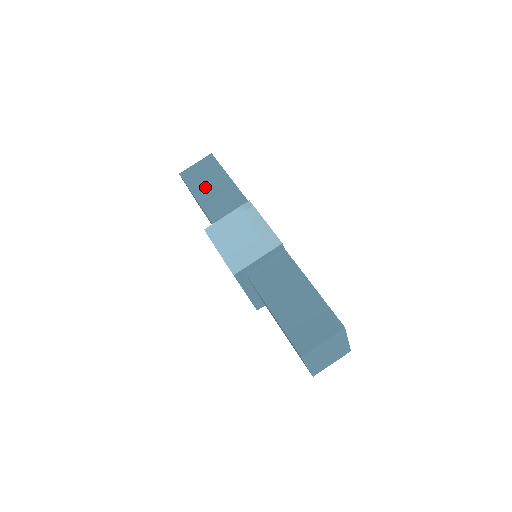
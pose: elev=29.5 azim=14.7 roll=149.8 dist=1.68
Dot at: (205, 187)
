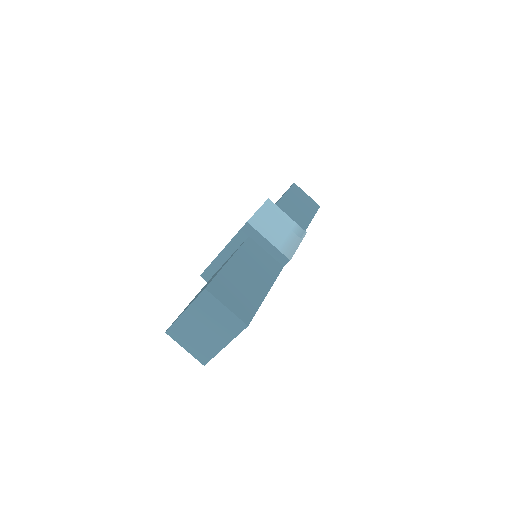
Dot at: (295, 202)
